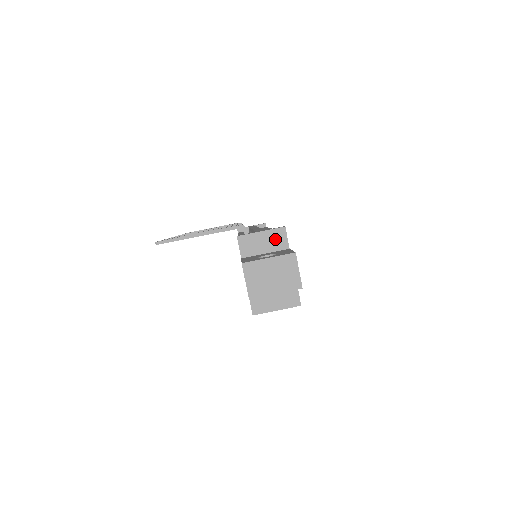
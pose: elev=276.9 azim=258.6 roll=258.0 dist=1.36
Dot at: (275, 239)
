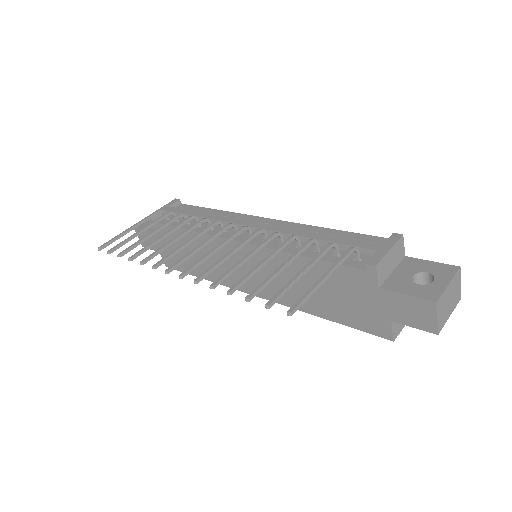
Dot at: (398, 252)
